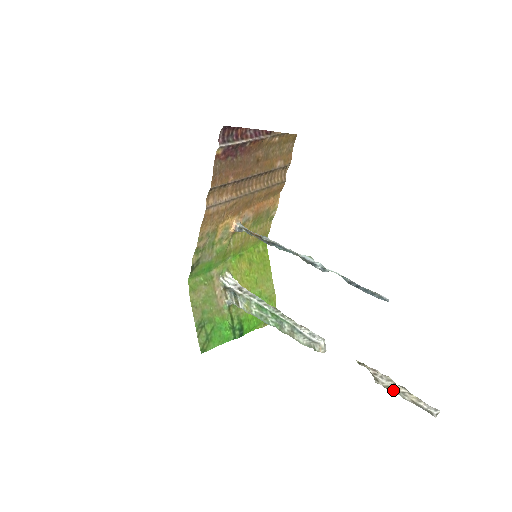
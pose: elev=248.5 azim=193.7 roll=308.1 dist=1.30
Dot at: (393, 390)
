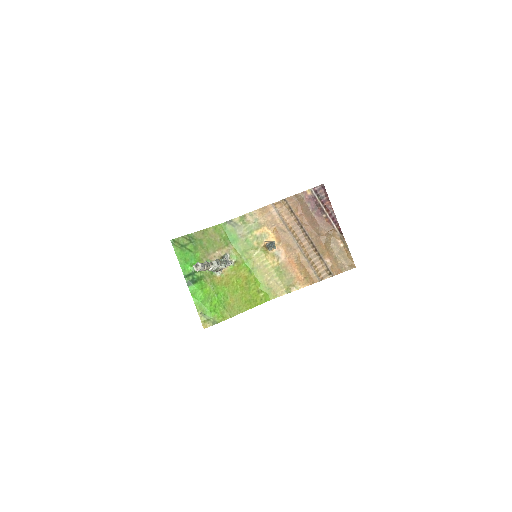
Dot at: occluded
